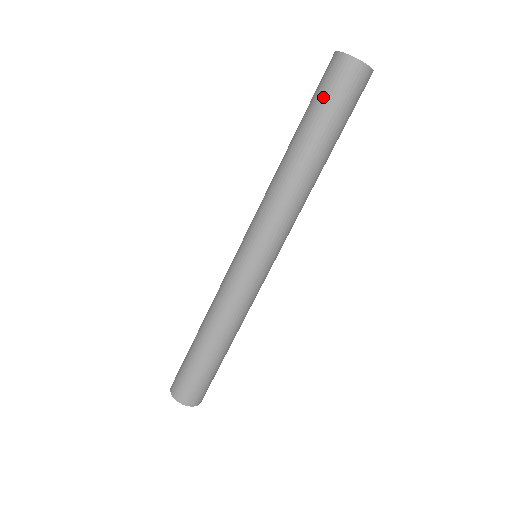
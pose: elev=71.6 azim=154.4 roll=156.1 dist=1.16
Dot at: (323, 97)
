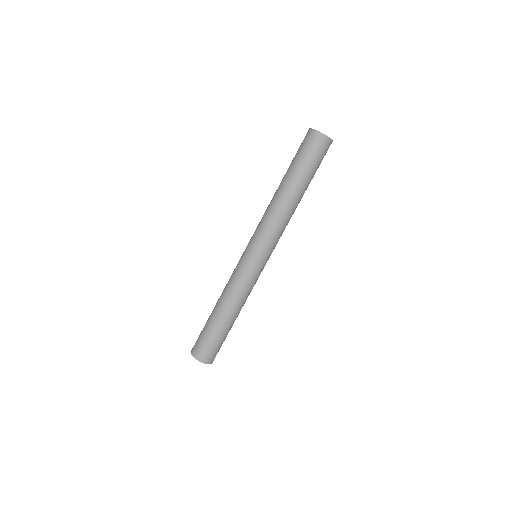
Dot at: (297, 153)
